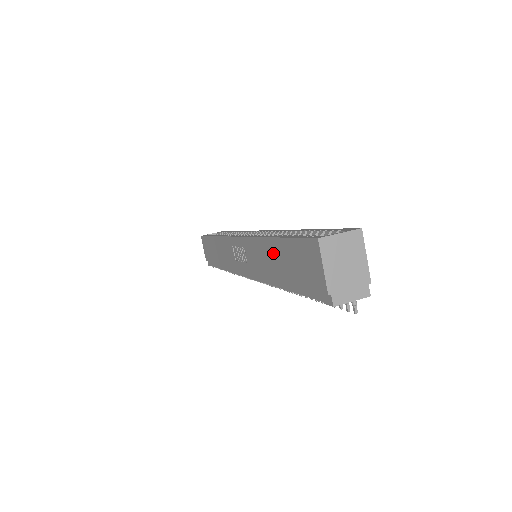
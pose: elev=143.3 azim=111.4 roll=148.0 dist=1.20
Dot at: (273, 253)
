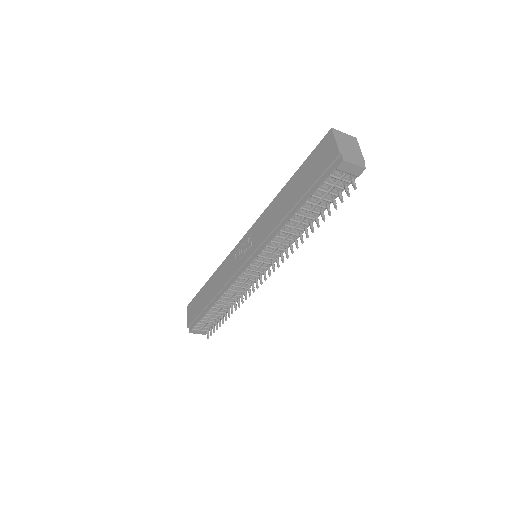
Dot at: (287, 194)
